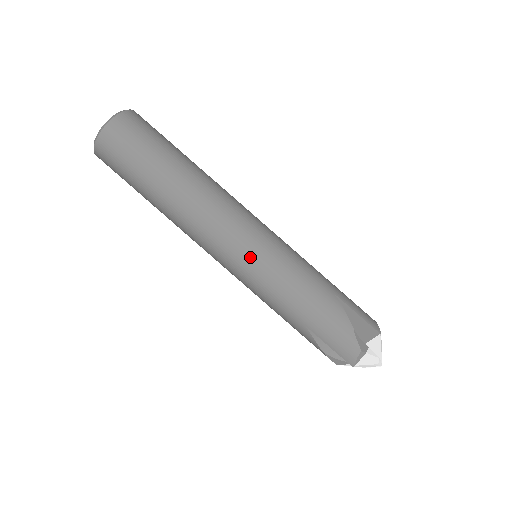
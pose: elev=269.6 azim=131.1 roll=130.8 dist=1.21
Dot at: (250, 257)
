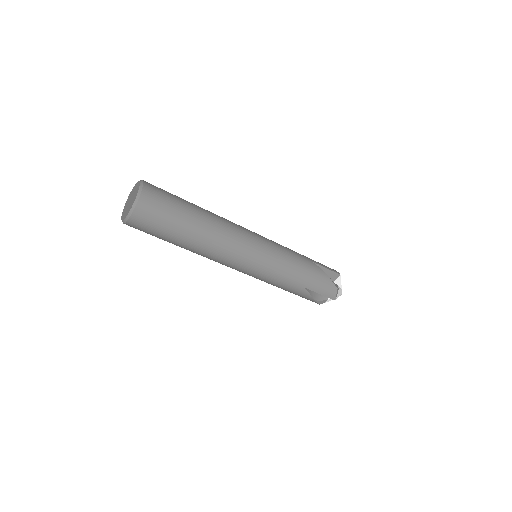
Dot at: (263, 257)
